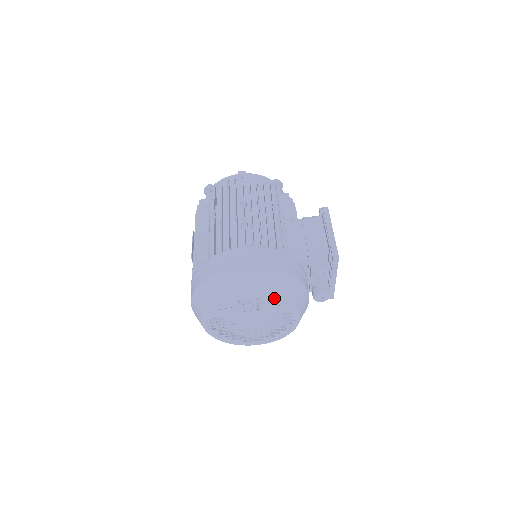
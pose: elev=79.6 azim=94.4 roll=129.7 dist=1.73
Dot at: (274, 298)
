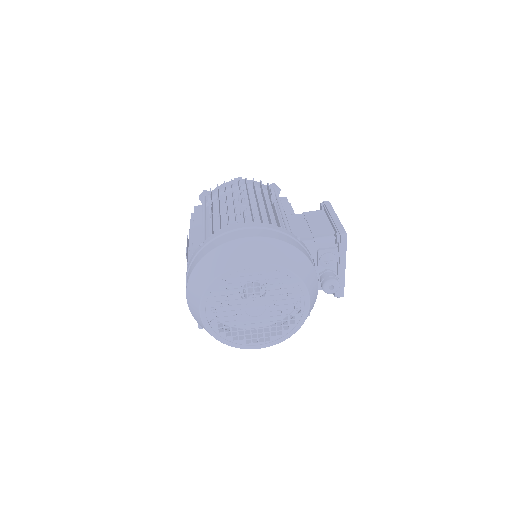
Dot at: (281, 270)
